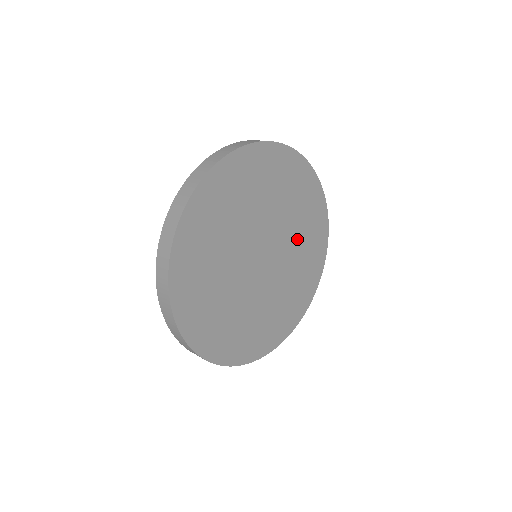
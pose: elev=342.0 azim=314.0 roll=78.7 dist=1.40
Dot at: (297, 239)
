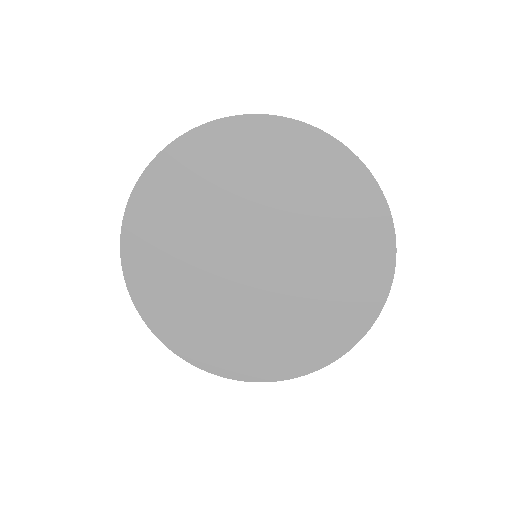
Dot at: (292, 202)
